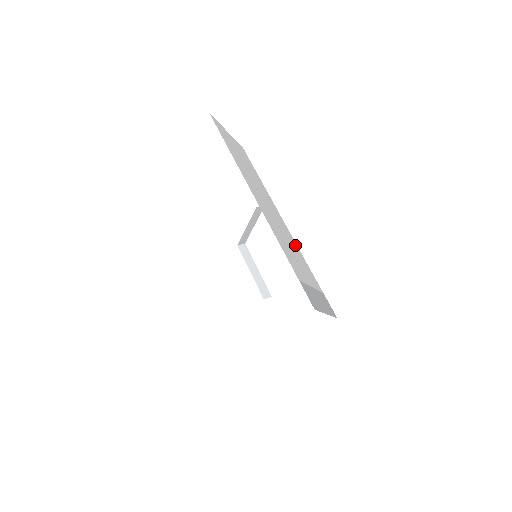
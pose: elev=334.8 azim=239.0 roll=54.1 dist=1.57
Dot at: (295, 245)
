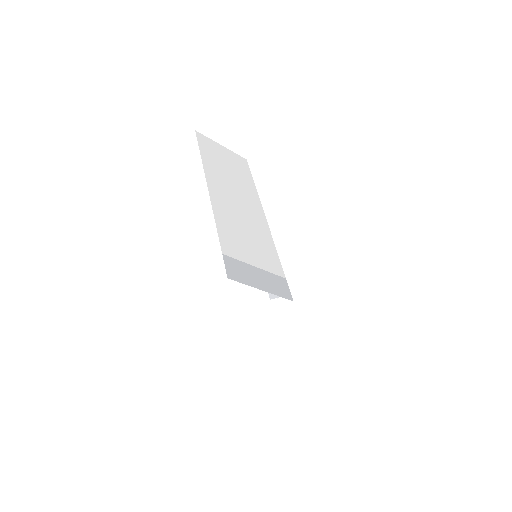
Dot at: (266, 236)
